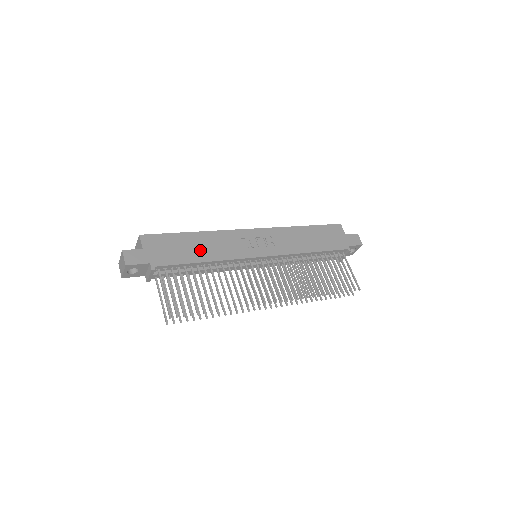
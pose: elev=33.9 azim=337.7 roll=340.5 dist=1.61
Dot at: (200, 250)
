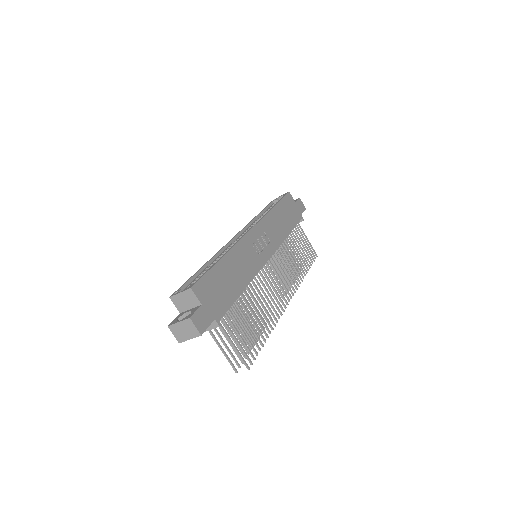
Dot at: (235, 278)
